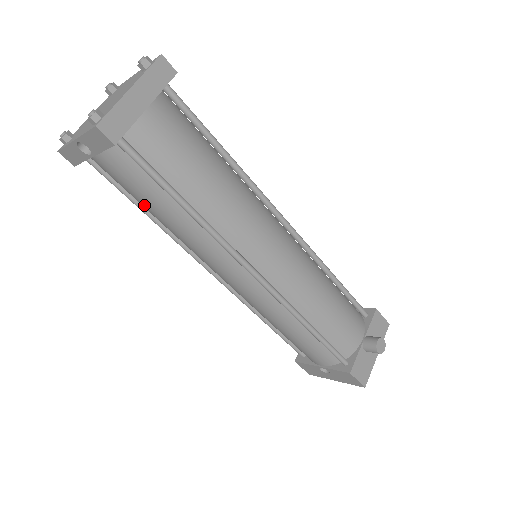
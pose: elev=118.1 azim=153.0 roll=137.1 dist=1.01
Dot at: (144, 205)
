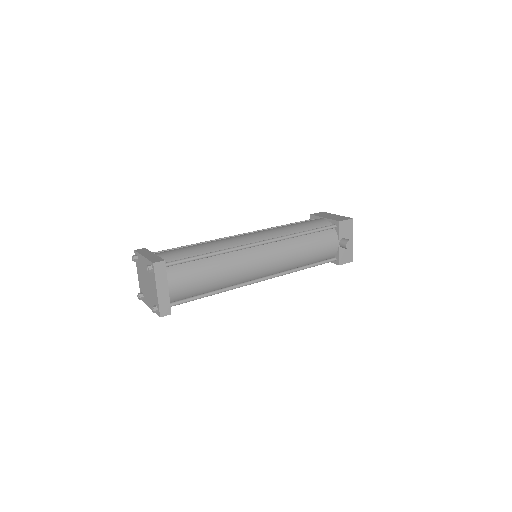
Dot at: occluded
